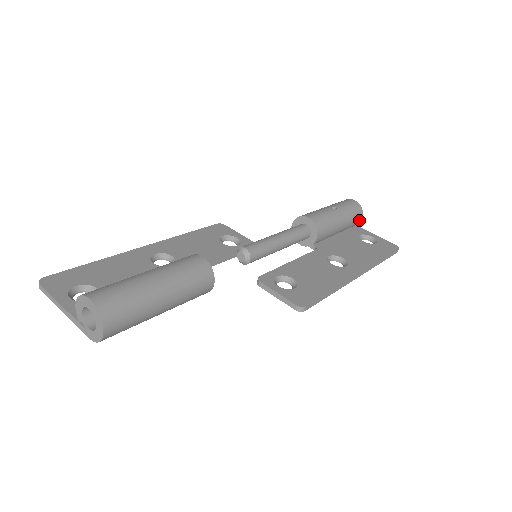
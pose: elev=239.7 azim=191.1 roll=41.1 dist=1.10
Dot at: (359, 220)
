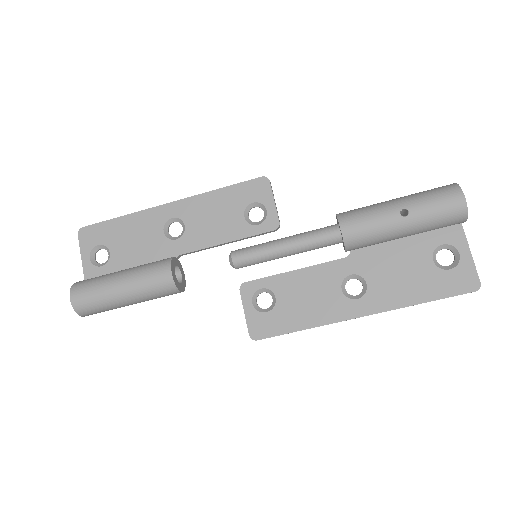
Dot at: (459, 223)
